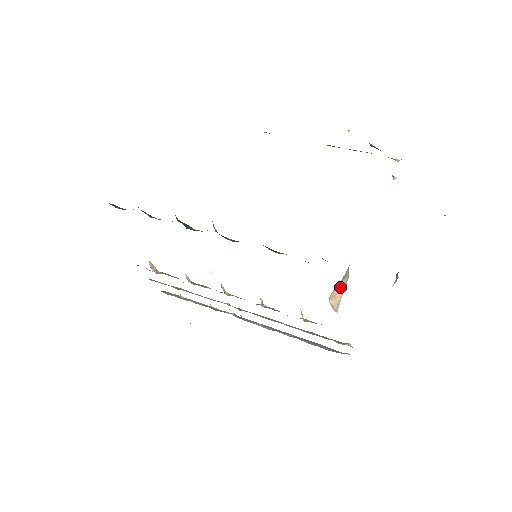
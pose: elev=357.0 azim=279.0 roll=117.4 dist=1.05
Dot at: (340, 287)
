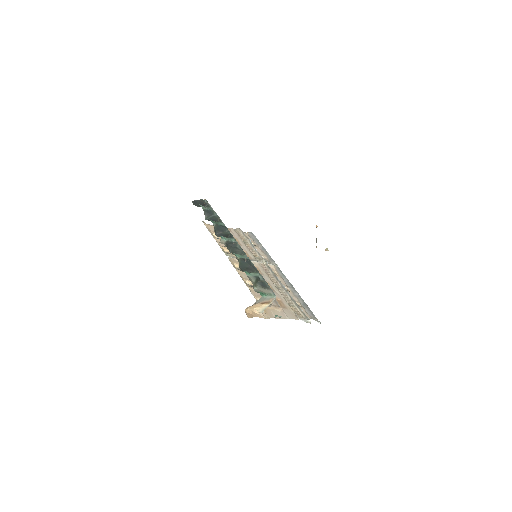
Dot at: (264, 303)
